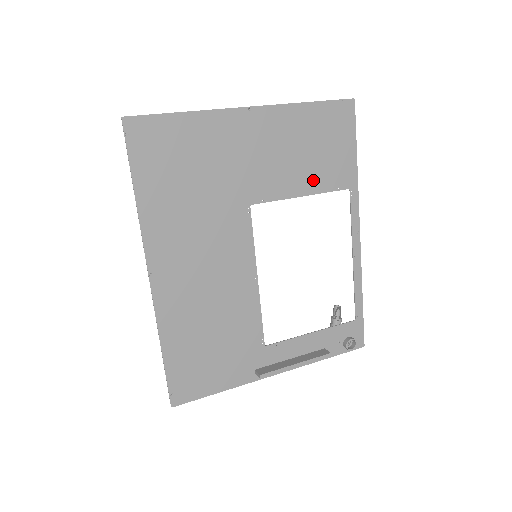
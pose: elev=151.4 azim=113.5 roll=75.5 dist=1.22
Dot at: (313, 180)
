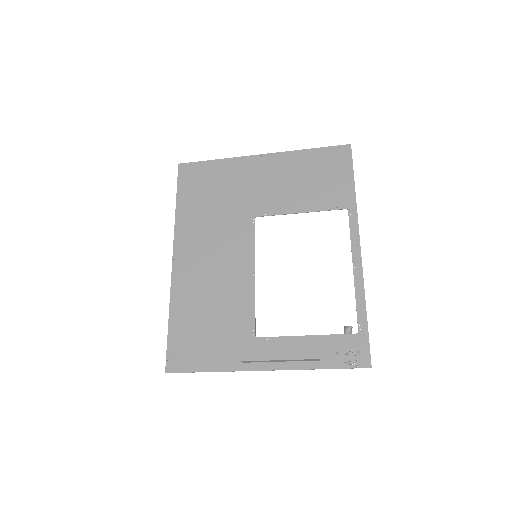
Dot at: (311, 201)
